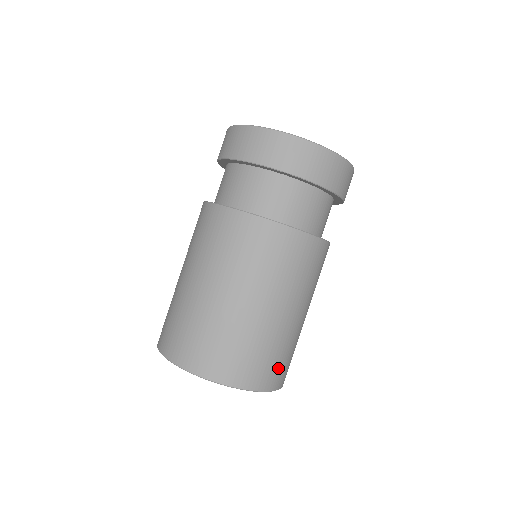
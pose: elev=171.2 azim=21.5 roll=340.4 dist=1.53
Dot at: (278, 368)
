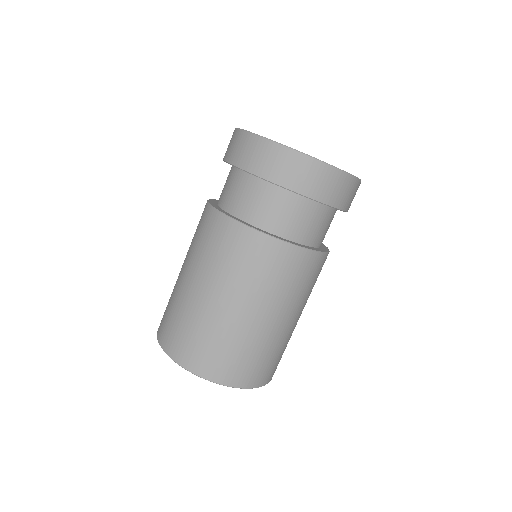
Dot at: (279, 361)
